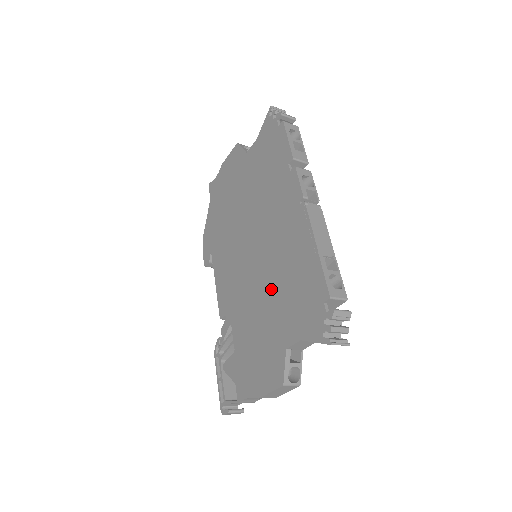
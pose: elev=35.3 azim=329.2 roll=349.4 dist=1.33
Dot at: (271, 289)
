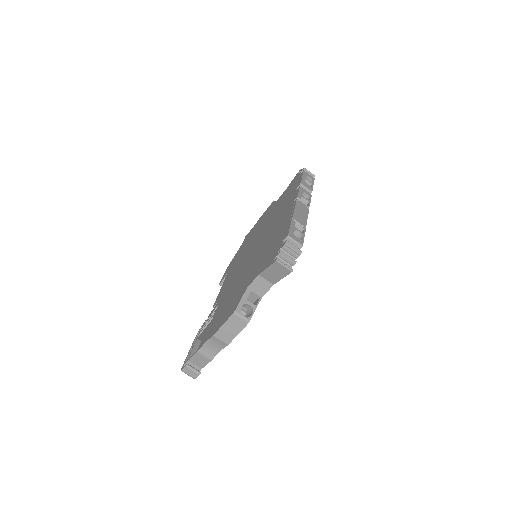
Dot at: (255, 261)
